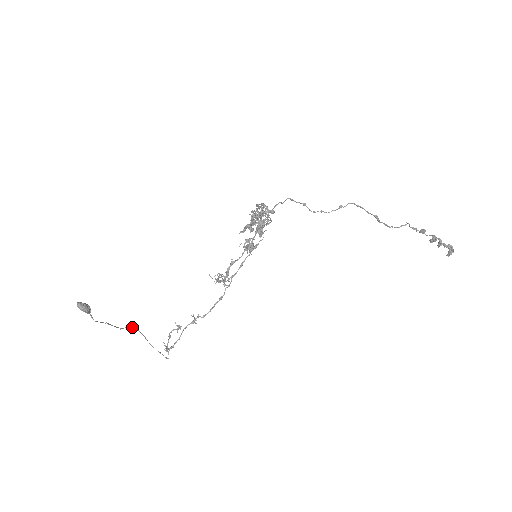
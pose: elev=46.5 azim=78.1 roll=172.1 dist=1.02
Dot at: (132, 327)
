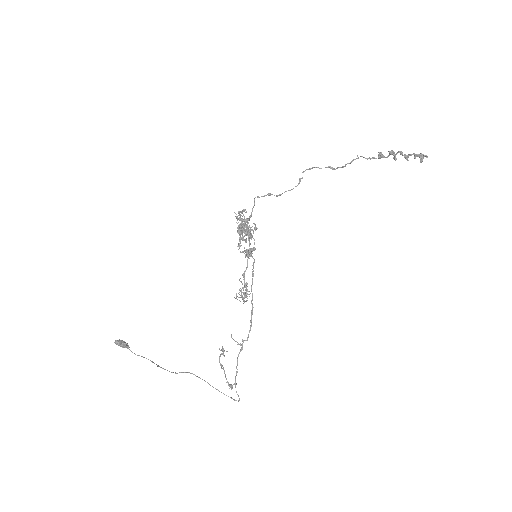
Dot at: occluded
